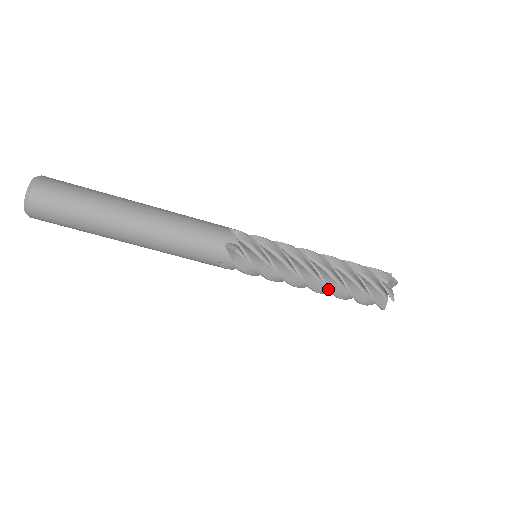
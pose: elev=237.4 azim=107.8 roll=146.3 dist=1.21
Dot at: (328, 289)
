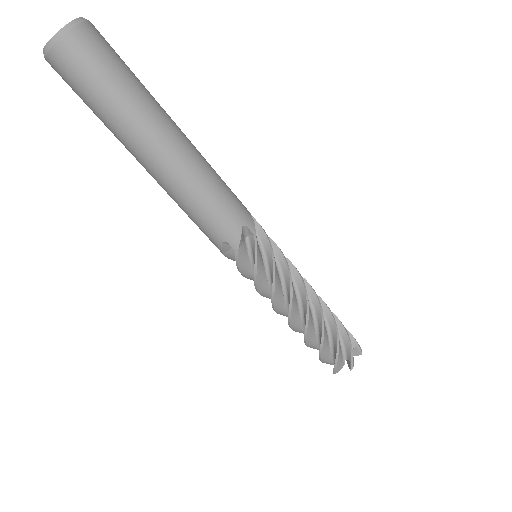
Dot at: (305, 327)
